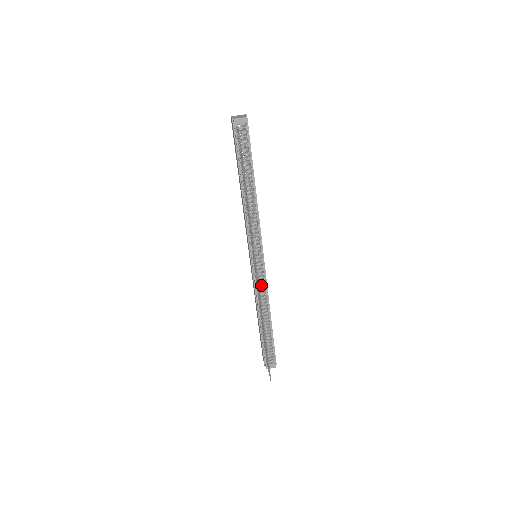
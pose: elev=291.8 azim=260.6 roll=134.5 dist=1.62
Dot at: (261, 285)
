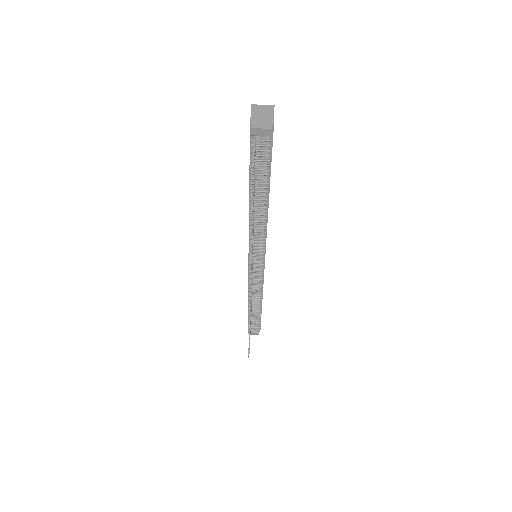
Dot at: (256, 281)
